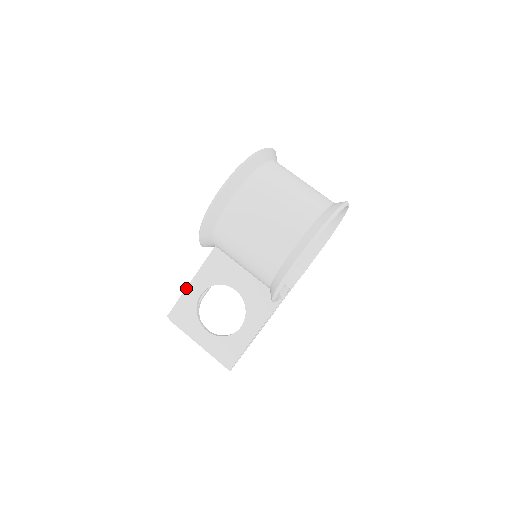
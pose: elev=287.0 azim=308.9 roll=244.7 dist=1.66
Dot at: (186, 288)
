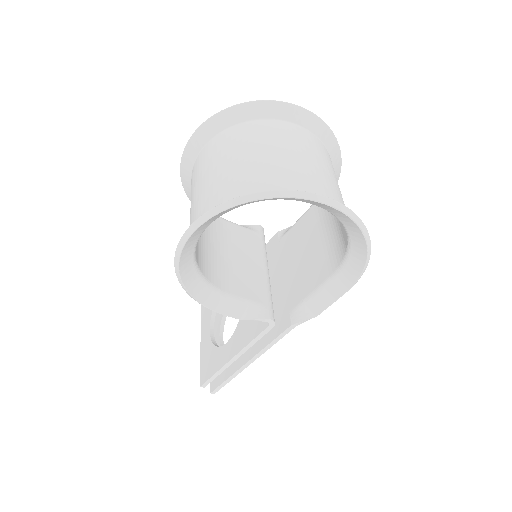
Dot at: occluded
